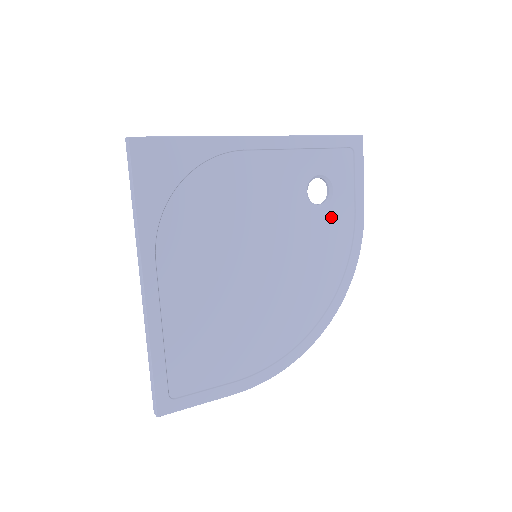
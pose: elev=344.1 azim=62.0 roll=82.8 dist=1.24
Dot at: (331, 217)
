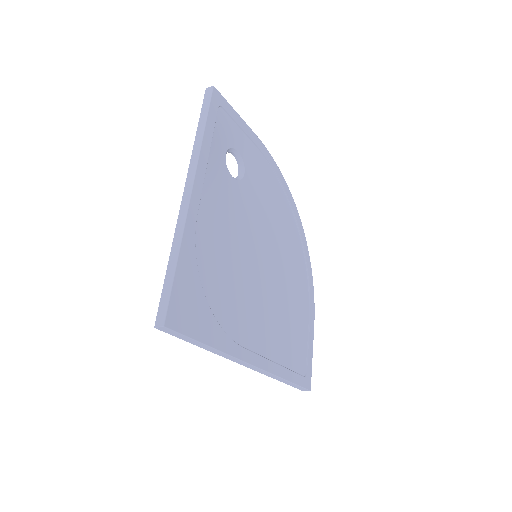
Dot at: (252, 169)
